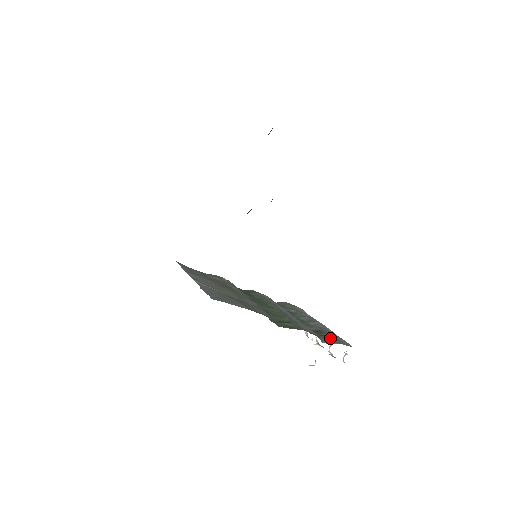
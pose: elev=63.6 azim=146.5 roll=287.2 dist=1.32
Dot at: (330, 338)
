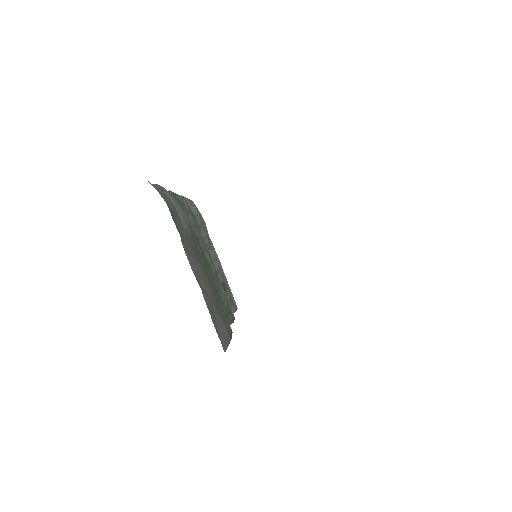
Dot at: (231, 303)
